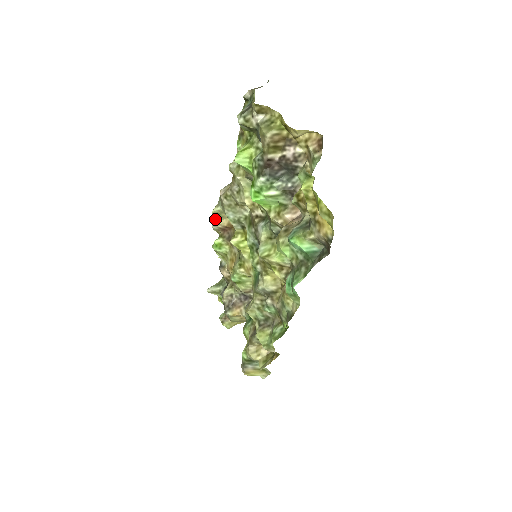
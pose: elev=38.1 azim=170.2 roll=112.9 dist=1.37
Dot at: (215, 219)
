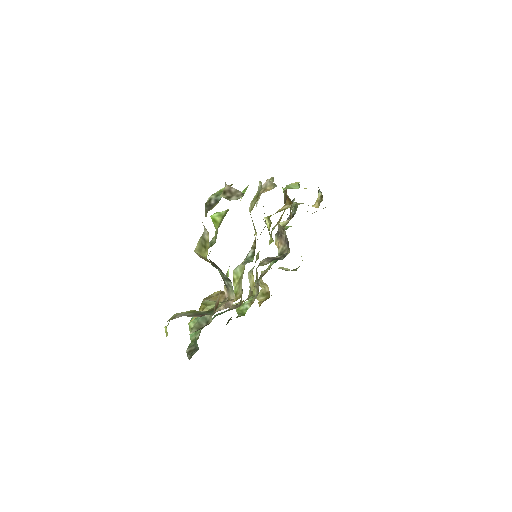
Dot at: occluded
